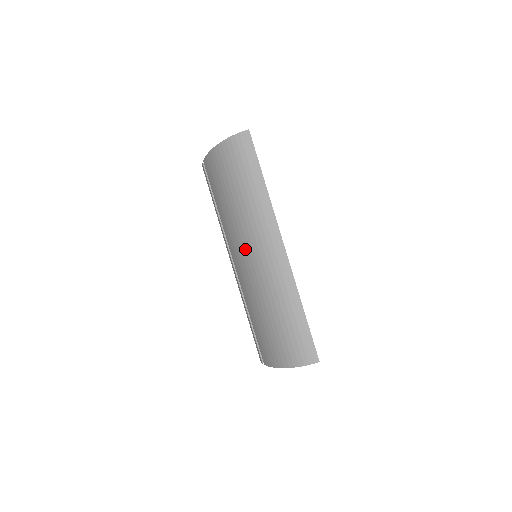
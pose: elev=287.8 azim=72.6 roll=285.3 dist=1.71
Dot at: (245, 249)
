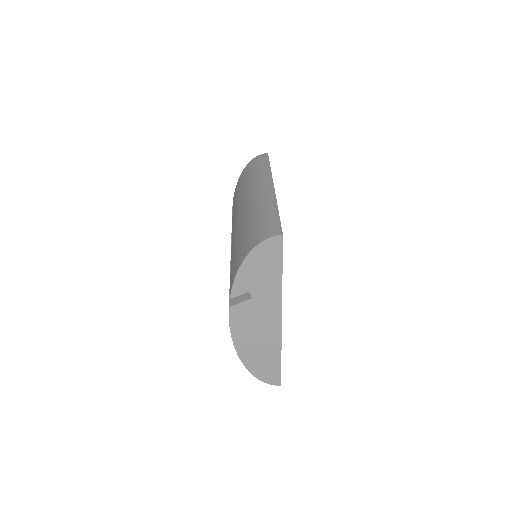
Dot at: (242, 205)
